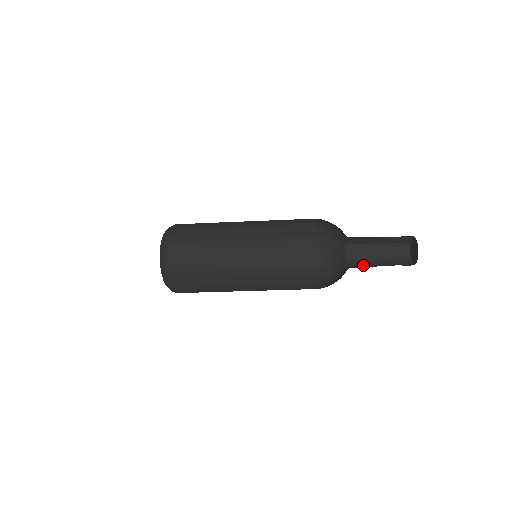
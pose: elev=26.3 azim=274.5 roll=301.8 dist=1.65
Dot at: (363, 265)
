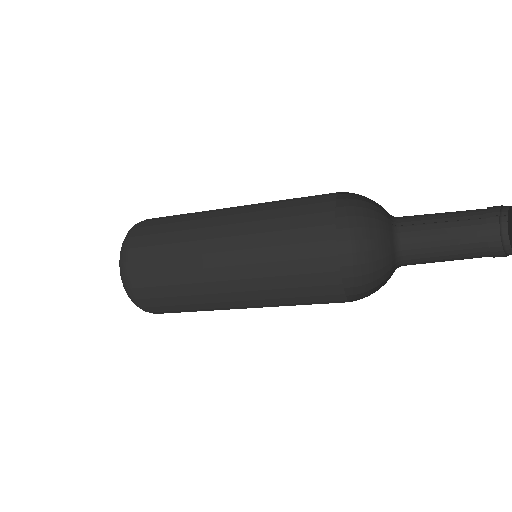
Dot at: (423, 255)
